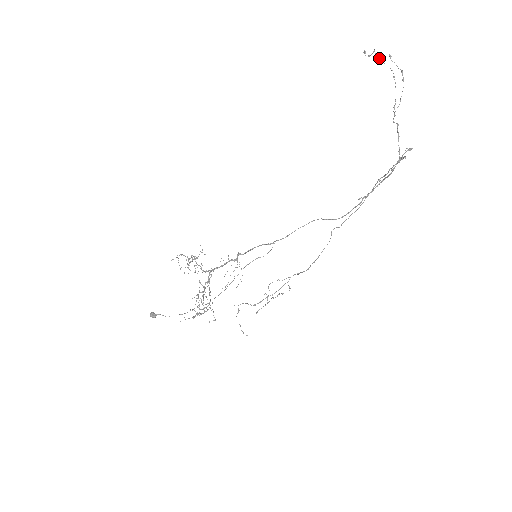
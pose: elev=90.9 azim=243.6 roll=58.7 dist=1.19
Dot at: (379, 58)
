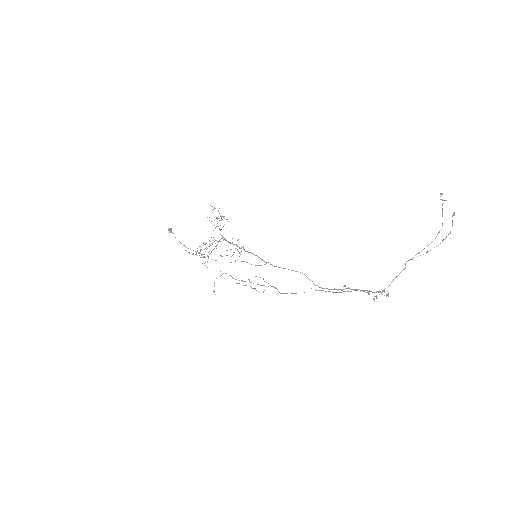
Dot at: (442, 210)
